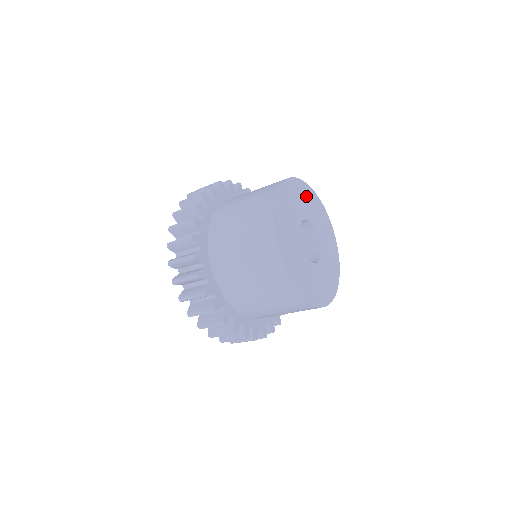
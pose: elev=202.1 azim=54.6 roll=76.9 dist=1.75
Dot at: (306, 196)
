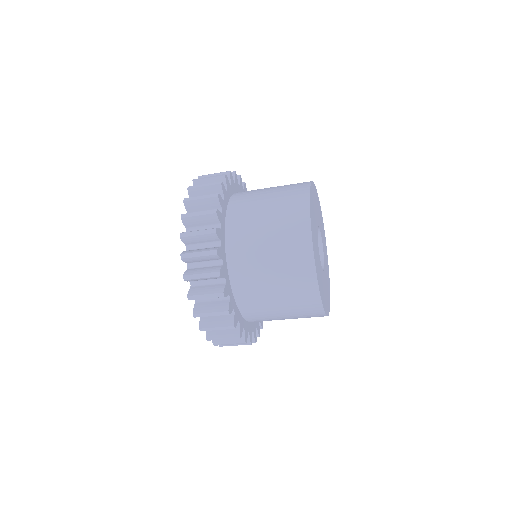
Dot at: (314, 198)
